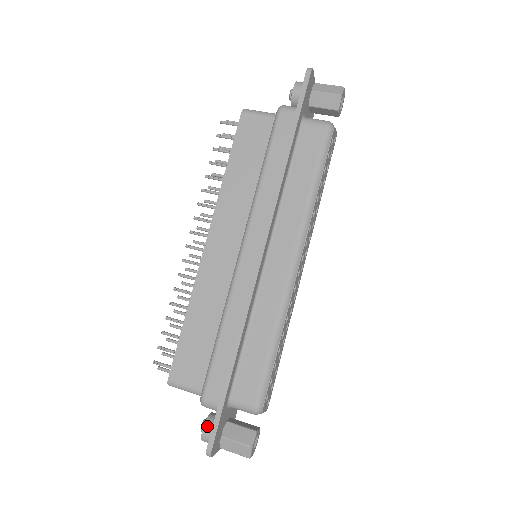
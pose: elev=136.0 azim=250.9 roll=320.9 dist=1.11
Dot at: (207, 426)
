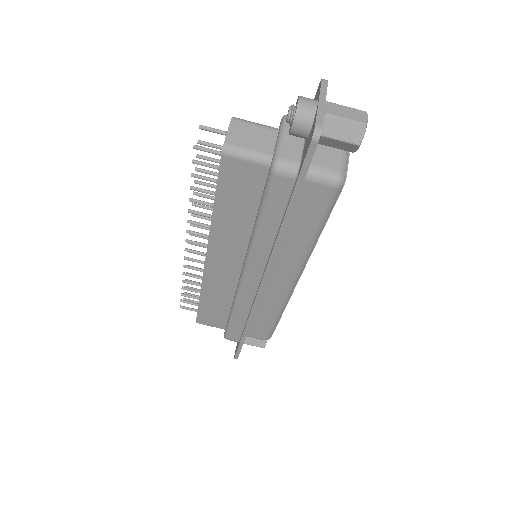
Dot at: occluded
